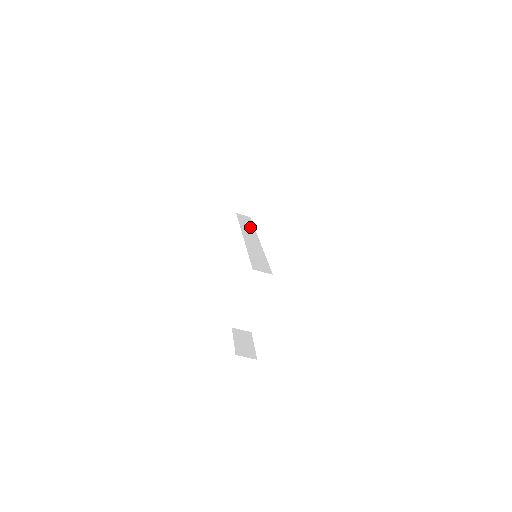
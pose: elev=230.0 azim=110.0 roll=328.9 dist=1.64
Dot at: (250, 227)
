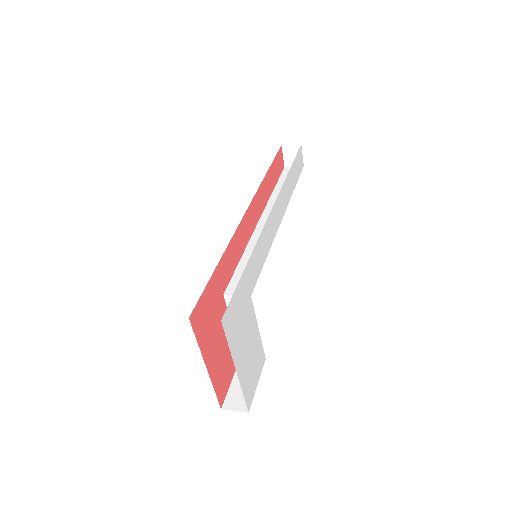
Dot at: occluded
